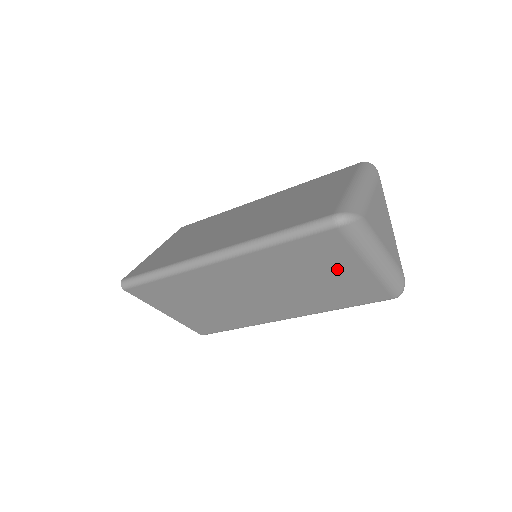
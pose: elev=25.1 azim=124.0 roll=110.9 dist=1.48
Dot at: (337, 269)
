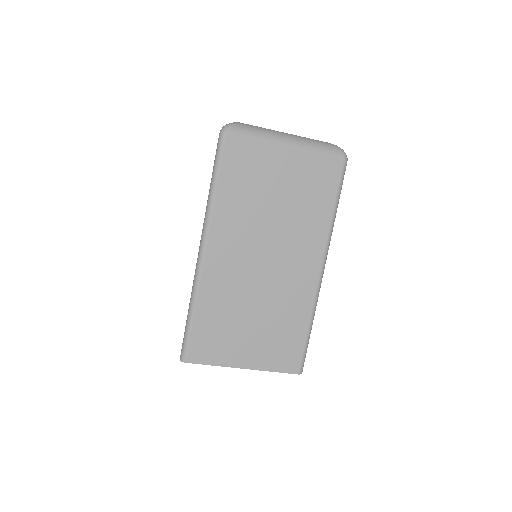
Dot at: (275, 171)
